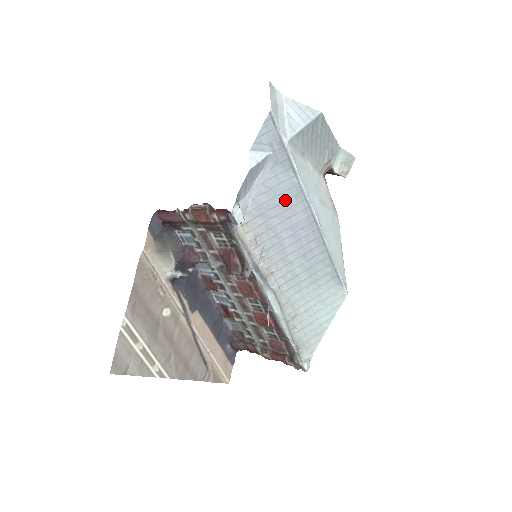
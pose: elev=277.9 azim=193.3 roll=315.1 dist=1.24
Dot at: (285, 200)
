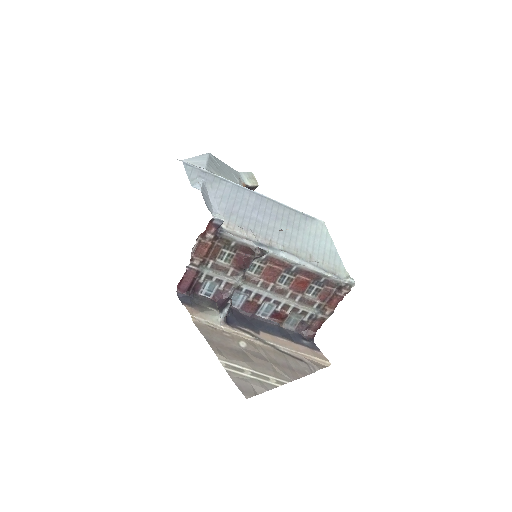
Dot at: (235, 197)
